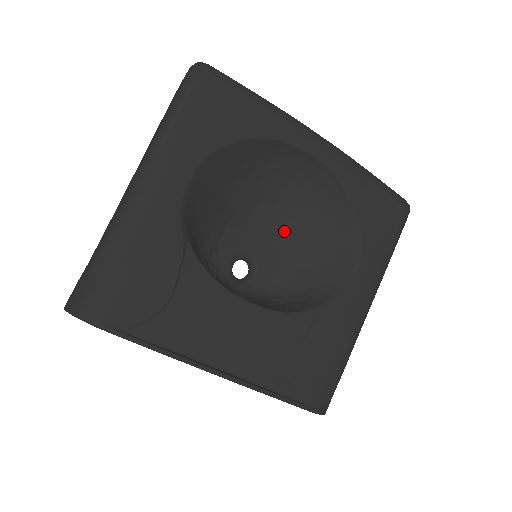
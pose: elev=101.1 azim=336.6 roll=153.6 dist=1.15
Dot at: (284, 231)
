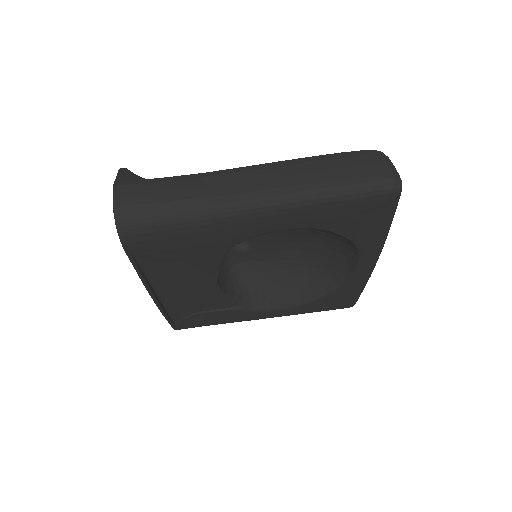
Dot at: (289, 253)
